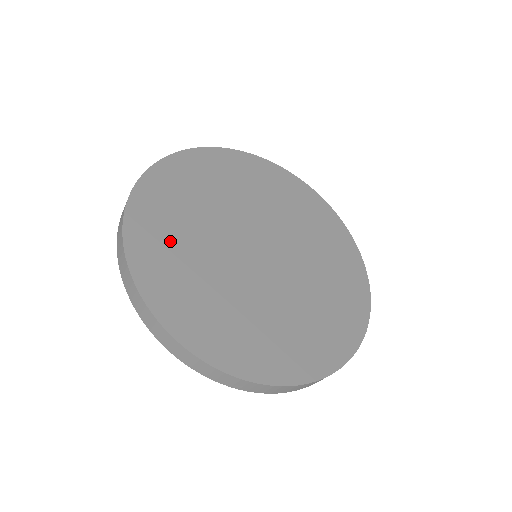
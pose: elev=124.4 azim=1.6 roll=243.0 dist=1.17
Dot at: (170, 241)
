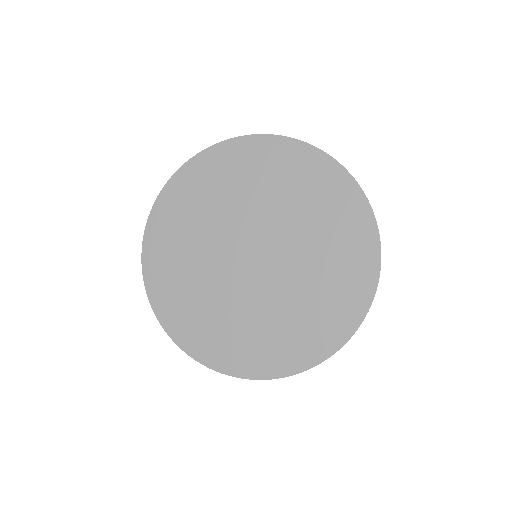
Dot at: (204, 322)
